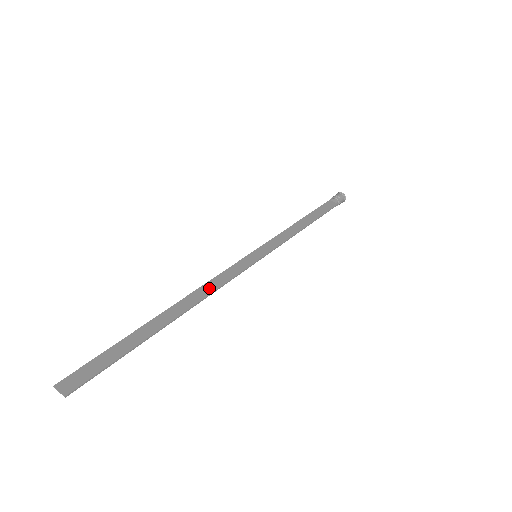
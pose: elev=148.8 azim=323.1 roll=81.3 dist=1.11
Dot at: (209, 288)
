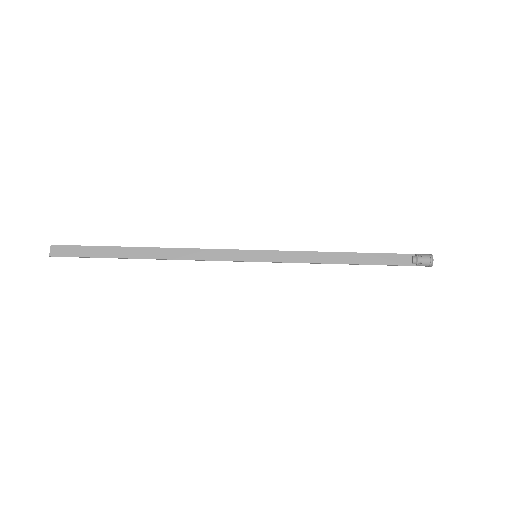
Dot at: (189, 254)
